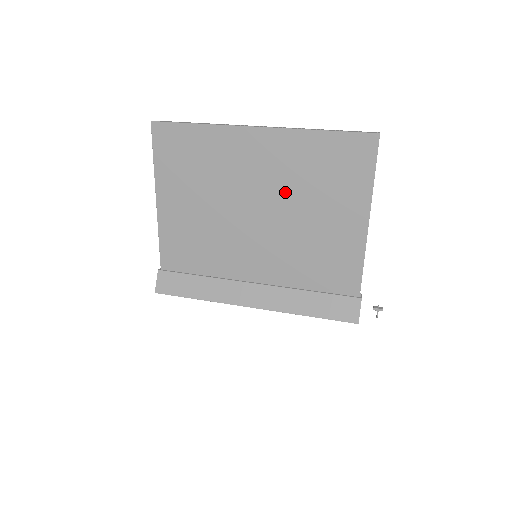
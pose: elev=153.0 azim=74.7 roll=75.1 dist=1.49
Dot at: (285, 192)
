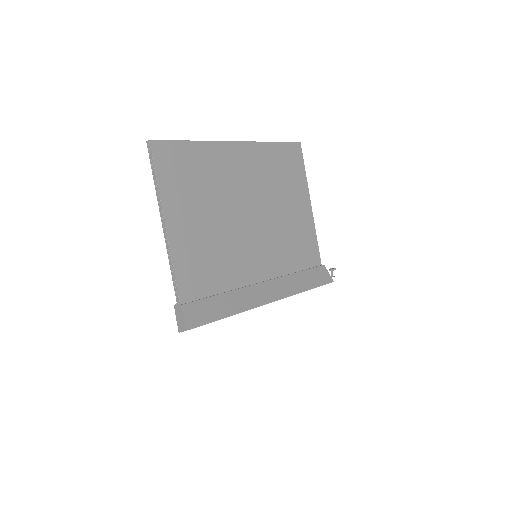
Dot at: (263, 192)
